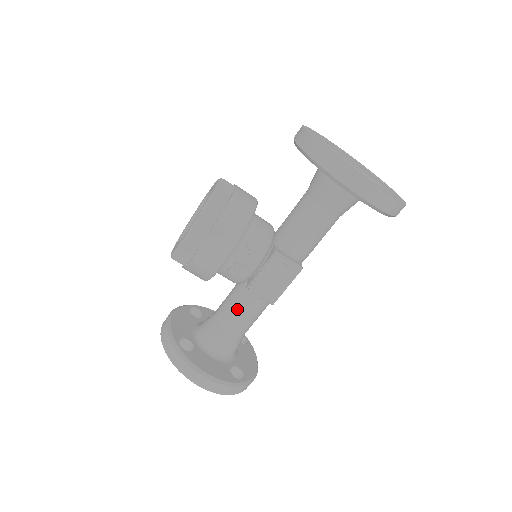
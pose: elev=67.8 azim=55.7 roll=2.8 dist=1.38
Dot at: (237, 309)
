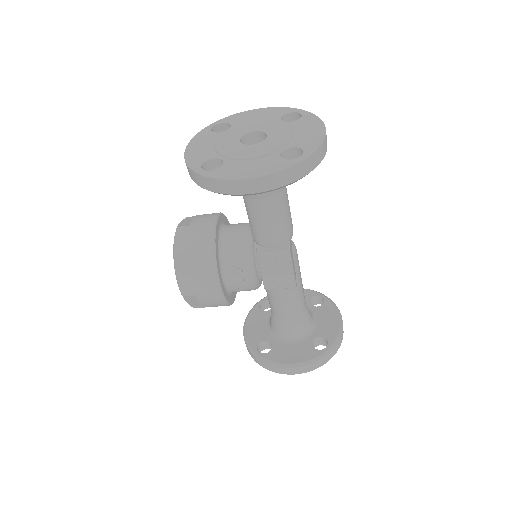
Dot at: (277, 302)
